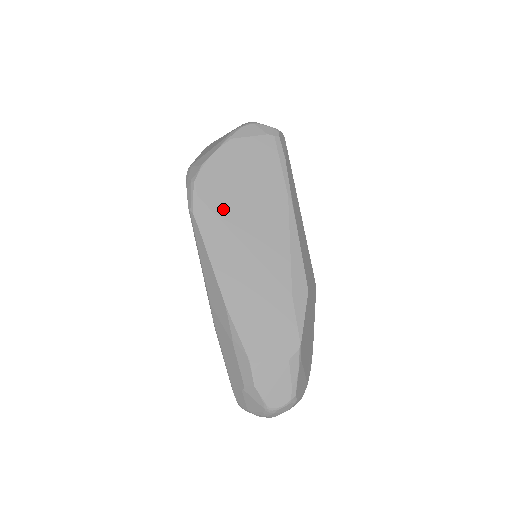
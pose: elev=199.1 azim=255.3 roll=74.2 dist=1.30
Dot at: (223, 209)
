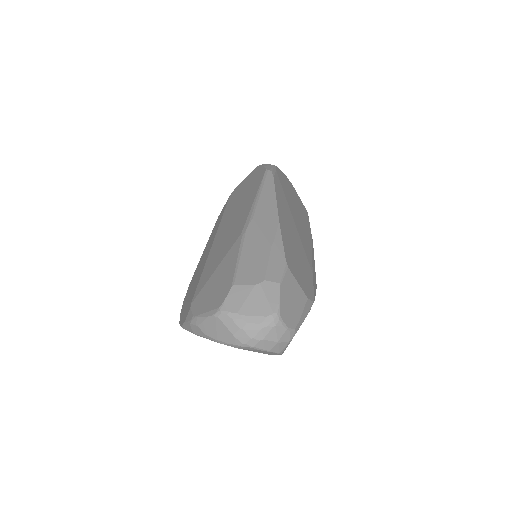
Dot at: (286, 193)
